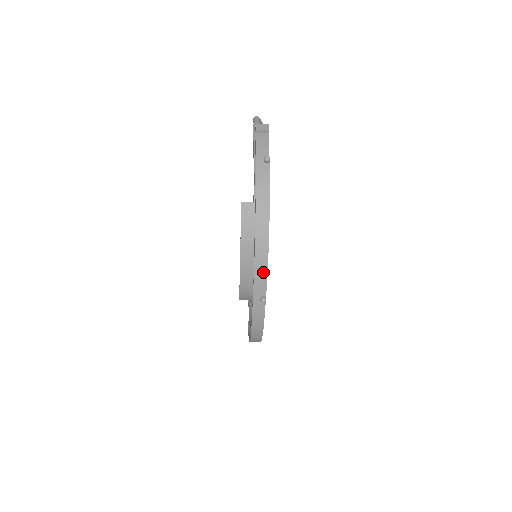
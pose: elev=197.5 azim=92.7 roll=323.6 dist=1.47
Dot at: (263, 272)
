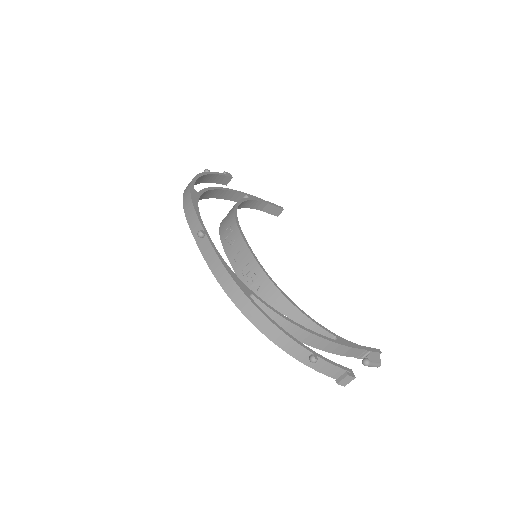
Dot at: (192, 213)
